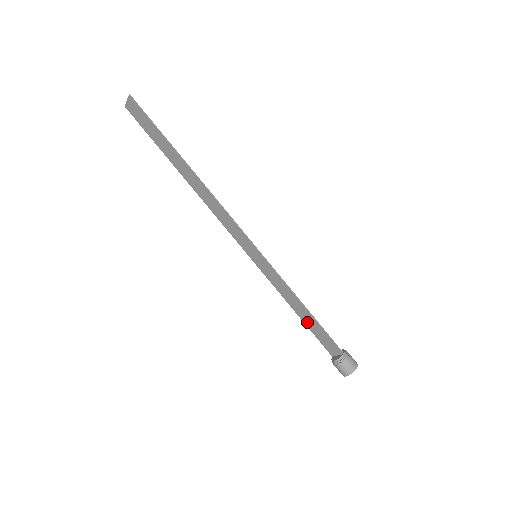
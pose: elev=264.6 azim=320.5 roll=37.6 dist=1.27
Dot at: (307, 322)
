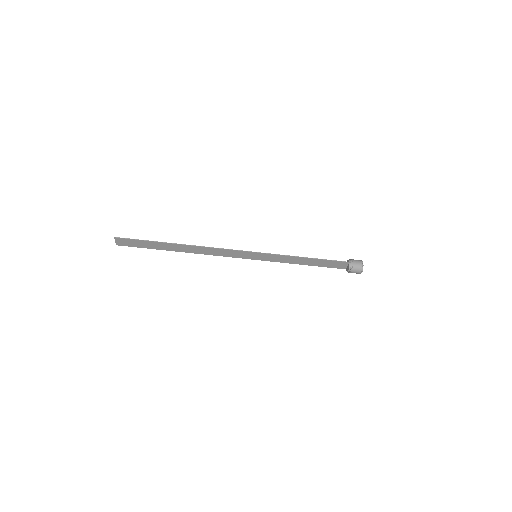
Dot at: (315, 264)
